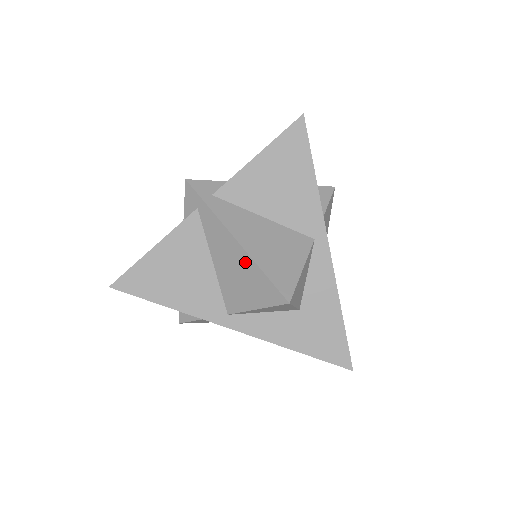
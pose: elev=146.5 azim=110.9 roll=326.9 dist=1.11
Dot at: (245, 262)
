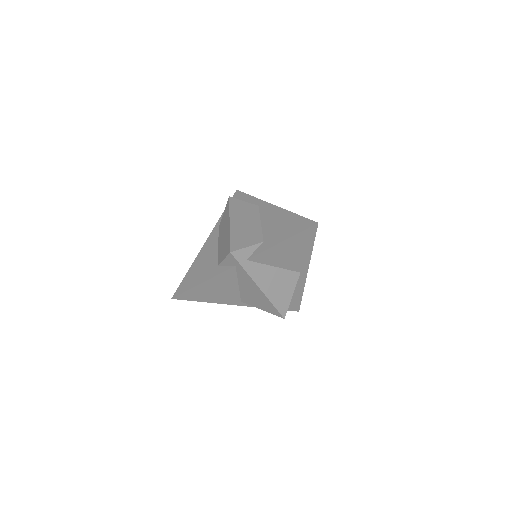
Dot at: (263, 297)
